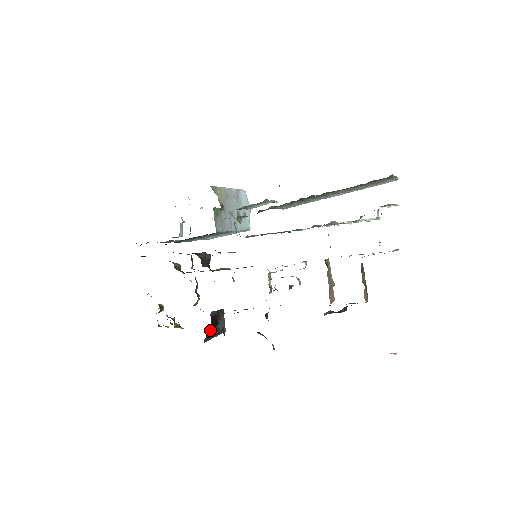
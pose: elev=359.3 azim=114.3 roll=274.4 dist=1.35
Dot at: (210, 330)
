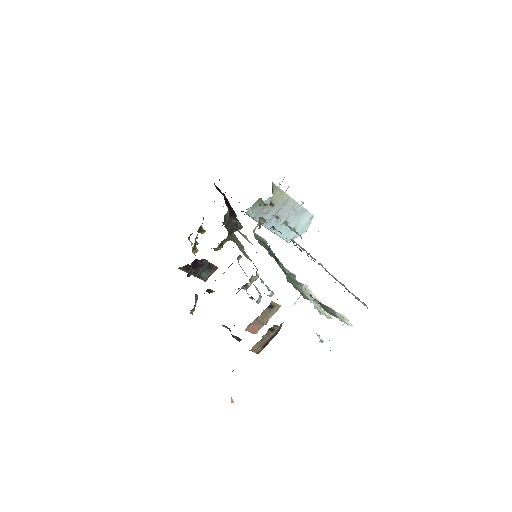
Dot at: occluded
